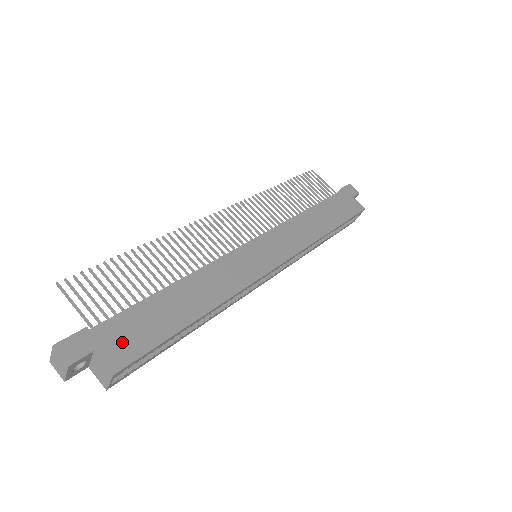
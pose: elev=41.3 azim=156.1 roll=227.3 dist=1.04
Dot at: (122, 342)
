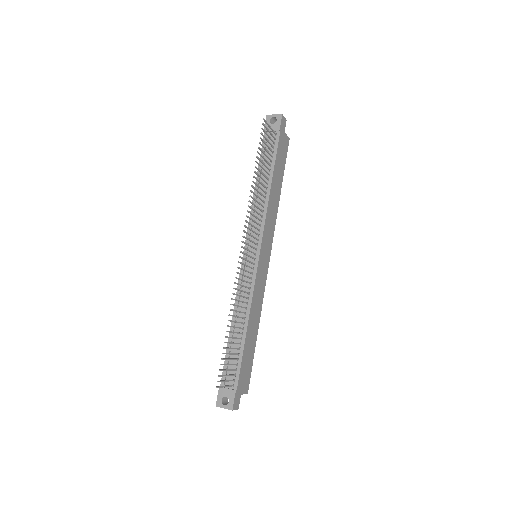
Dot at: (245, 380)
